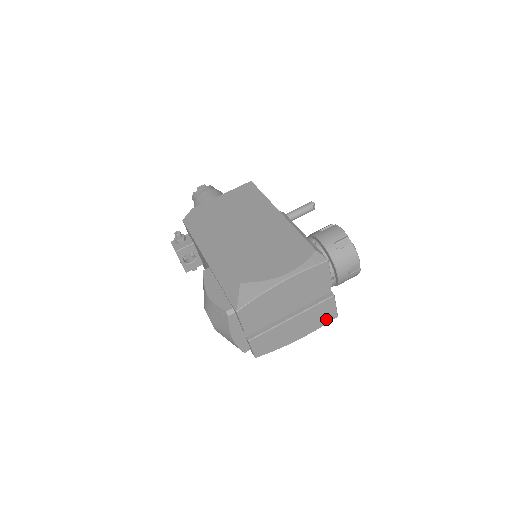
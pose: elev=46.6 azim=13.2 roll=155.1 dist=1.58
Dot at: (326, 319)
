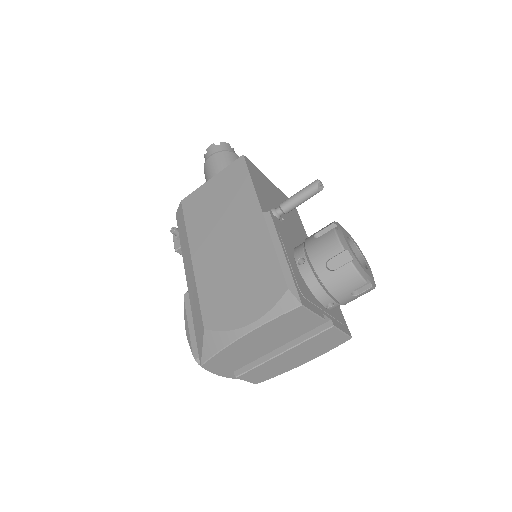
Dot at: (335, 343)
